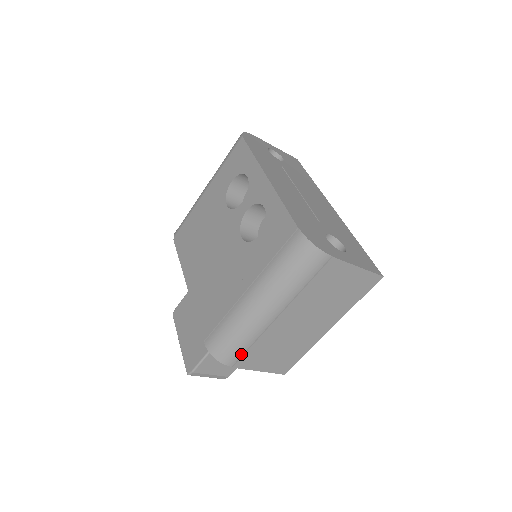
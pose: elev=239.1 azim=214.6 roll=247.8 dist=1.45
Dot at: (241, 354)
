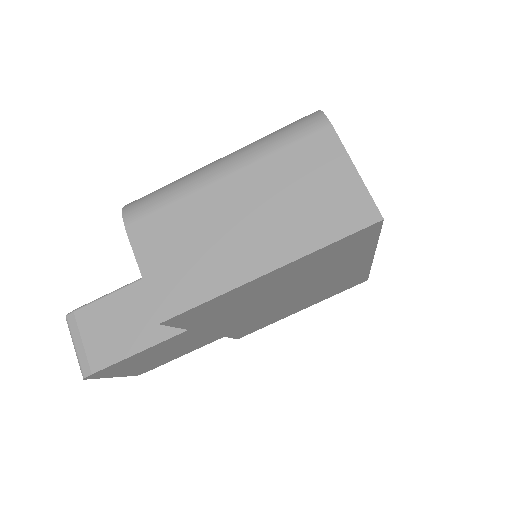
Dot at: (150, 213)
